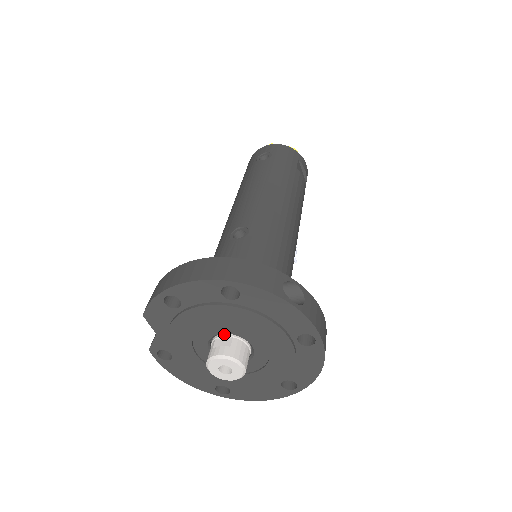
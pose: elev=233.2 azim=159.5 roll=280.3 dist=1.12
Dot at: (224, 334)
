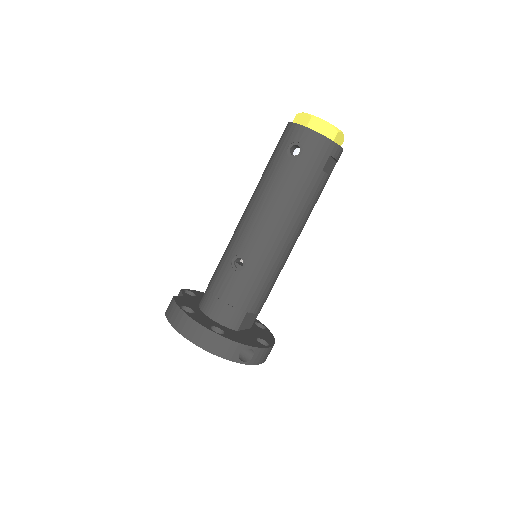
Dot at: occluded
